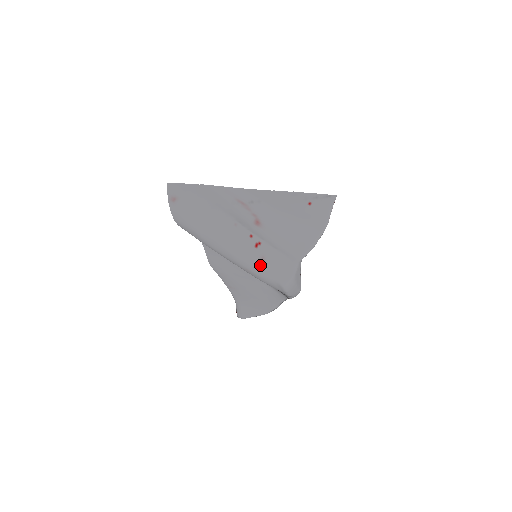
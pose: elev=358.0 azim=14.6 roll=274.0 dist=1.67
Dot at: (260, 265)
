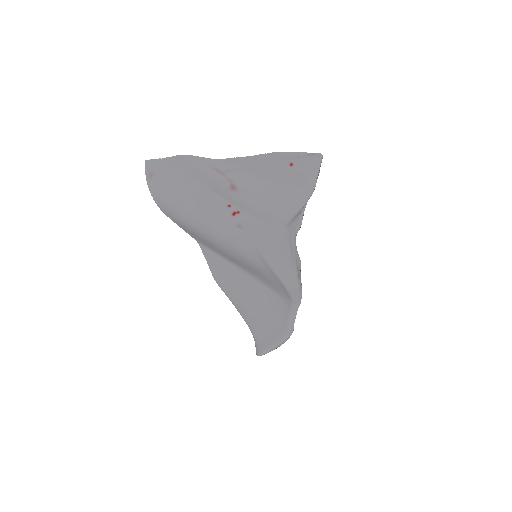
Dot at: (236, 232)
